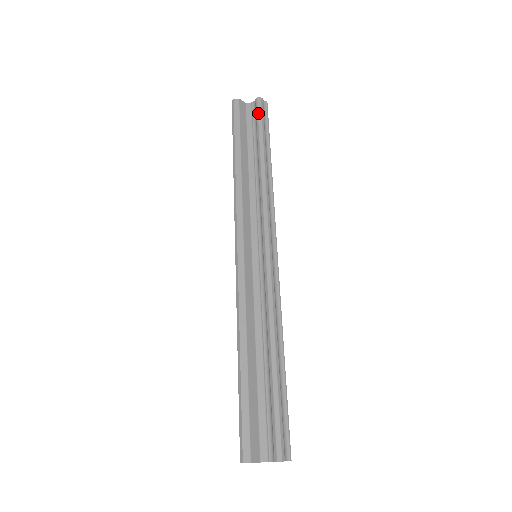
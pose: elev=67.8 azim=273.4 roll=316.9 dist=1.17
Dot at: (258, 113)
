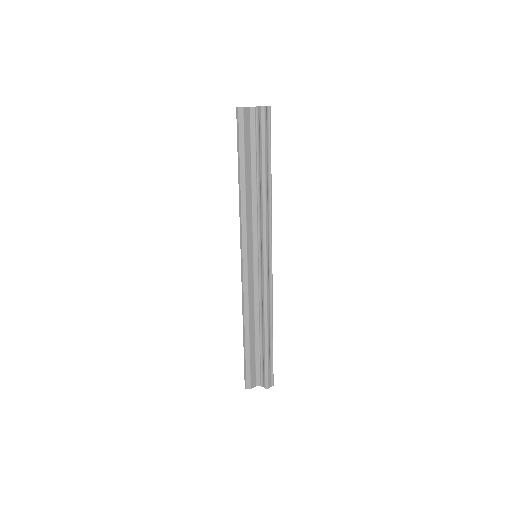
Dot at: (261, 127)
